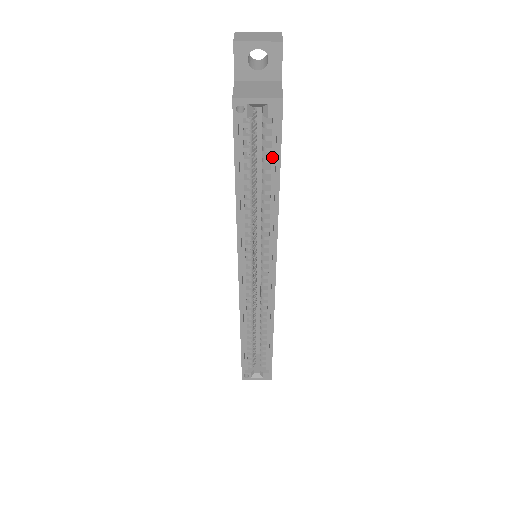
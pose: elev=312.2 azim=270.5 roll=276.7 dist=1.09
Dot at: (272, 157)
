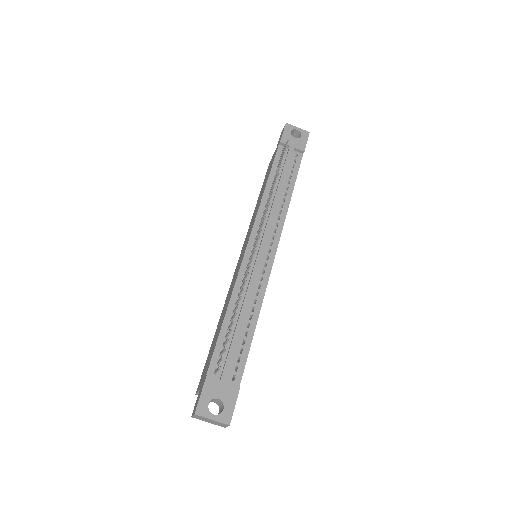
Dot at: occluded
